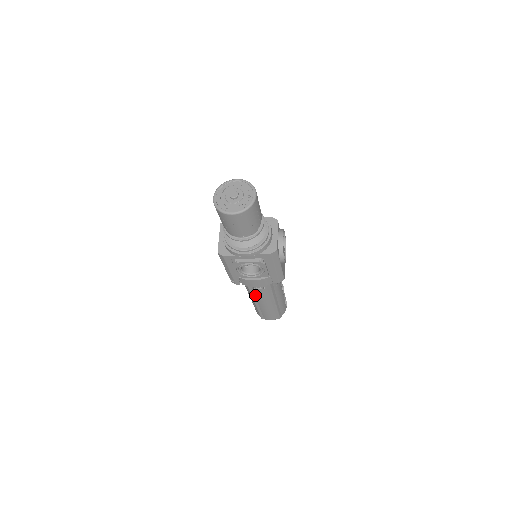
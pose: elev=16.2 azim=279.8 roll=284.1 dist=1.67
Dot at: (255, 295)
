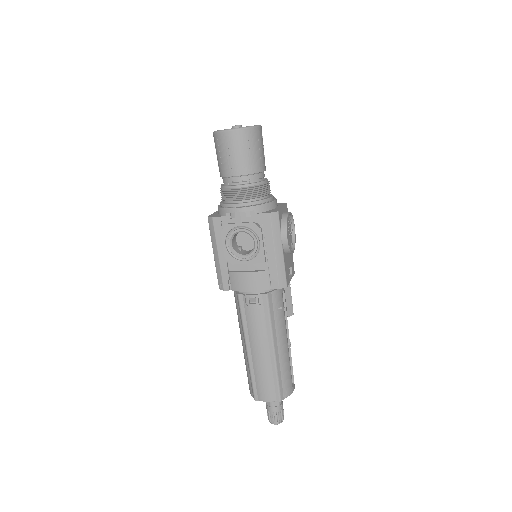
Dot at: (247, 324)
